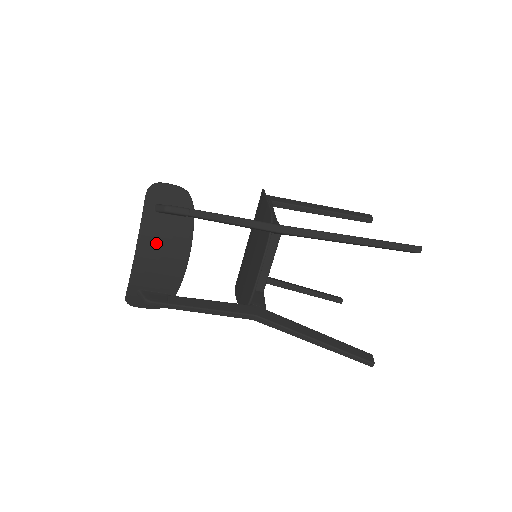
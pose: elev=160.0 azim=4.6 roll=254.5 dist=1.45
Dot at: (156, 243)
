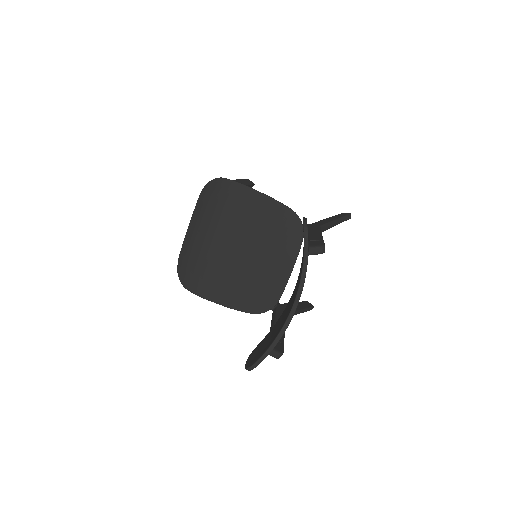
Dot at: occluded
